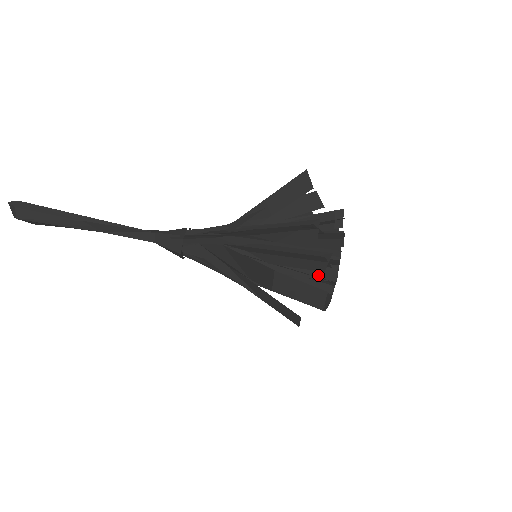
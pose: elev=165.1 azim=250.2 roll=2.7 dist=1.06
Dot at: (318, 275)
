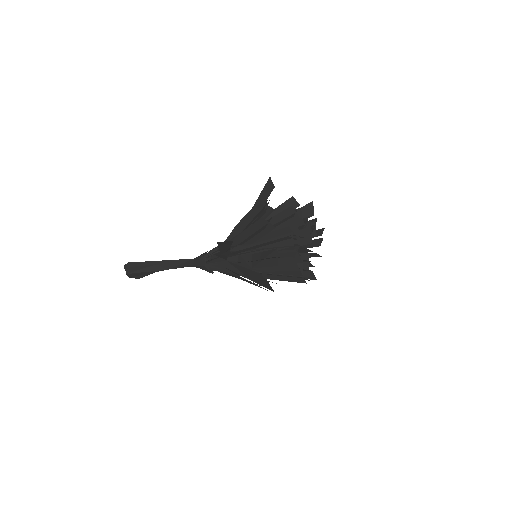
Dot at: (282, 246)
